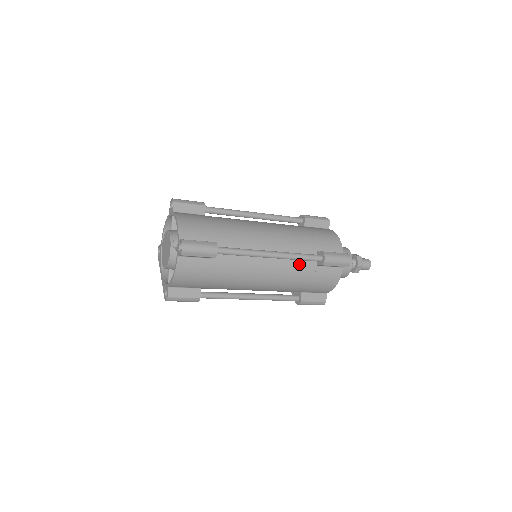
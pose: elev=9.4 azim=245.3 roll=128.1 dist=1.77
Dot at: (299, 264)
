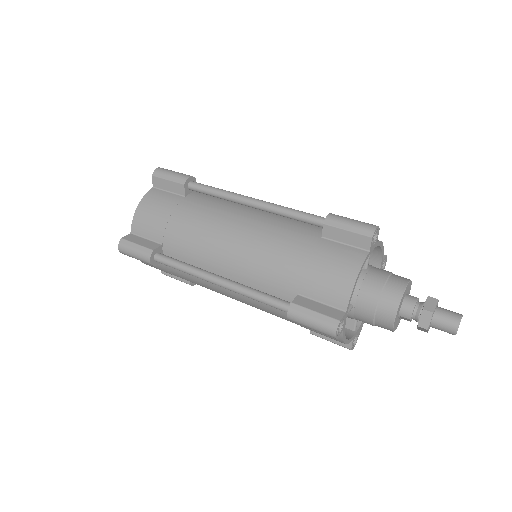
Dot at: occluded
